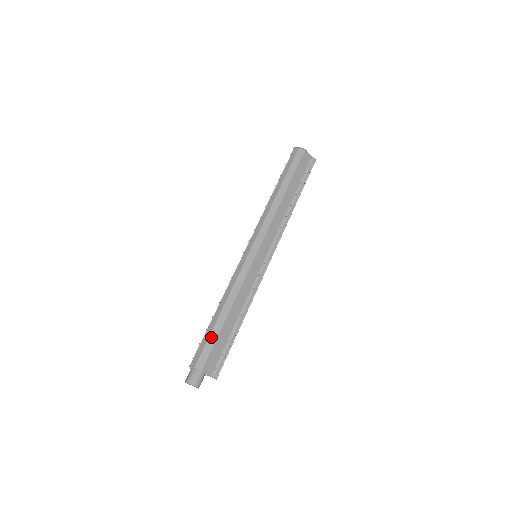
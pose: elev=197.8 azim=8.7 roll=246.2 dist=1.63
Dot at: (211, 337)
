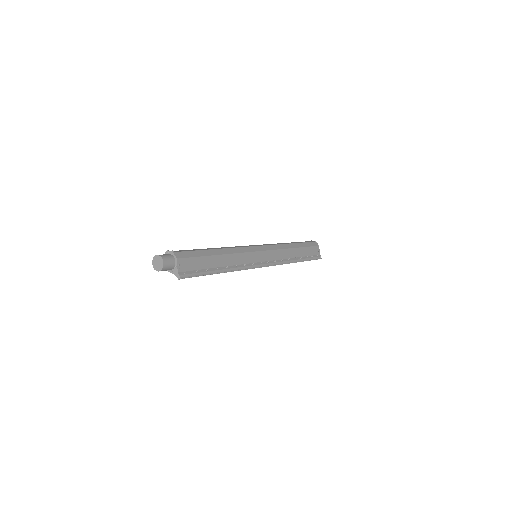
Dot at: (199, 252)
